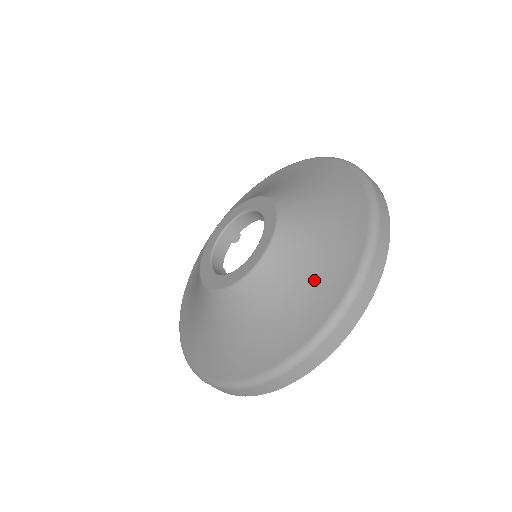
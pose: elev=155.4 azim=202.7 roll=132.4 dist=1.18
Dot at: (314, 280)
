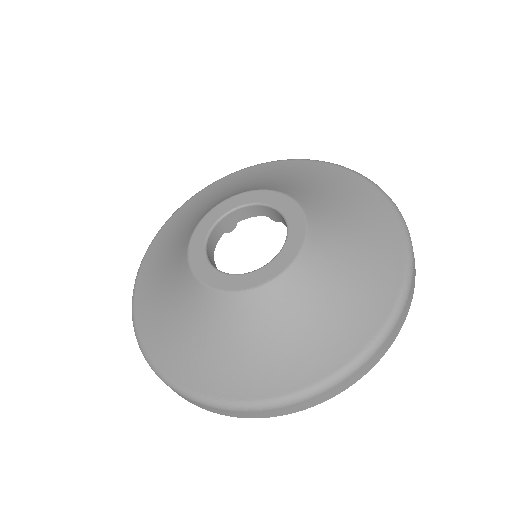
Dot at: (207, 354)
